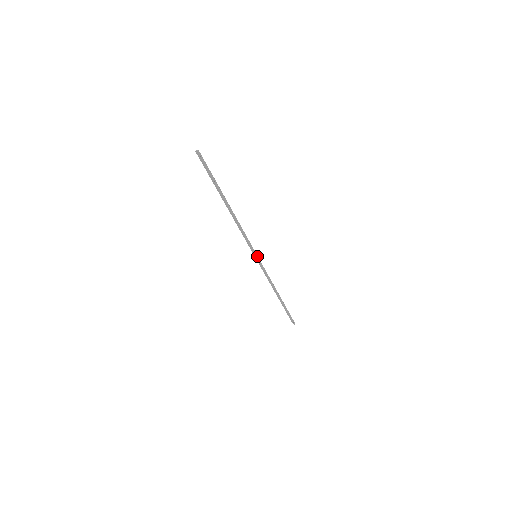
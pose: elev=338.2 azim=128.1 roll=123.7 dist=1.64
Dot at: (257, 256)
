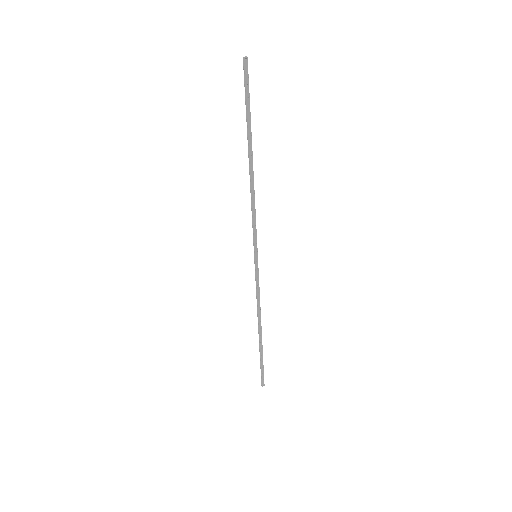
Dot at: (257, 256)
